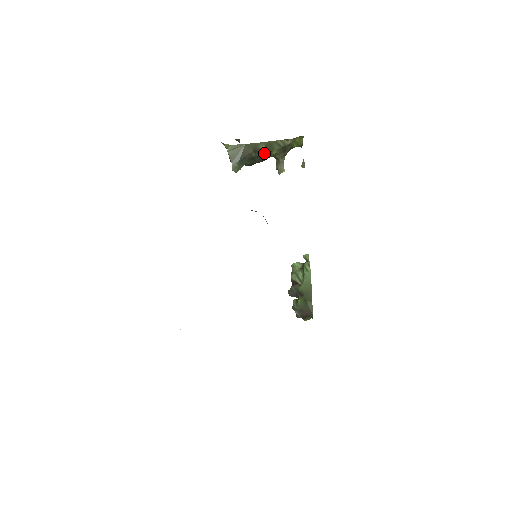
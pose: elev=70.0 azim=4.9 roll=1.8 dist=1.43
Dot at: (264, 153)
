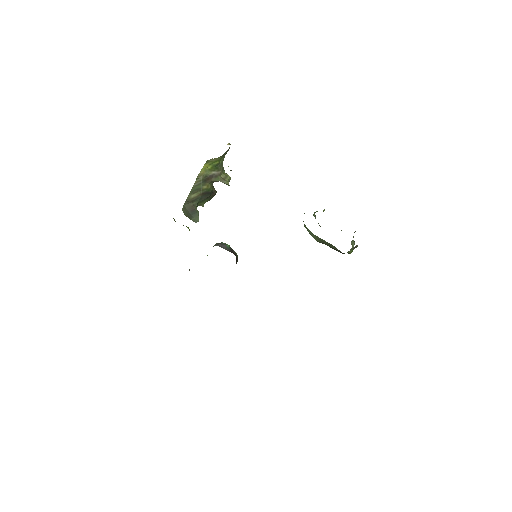
Dot at: (200, 195)
